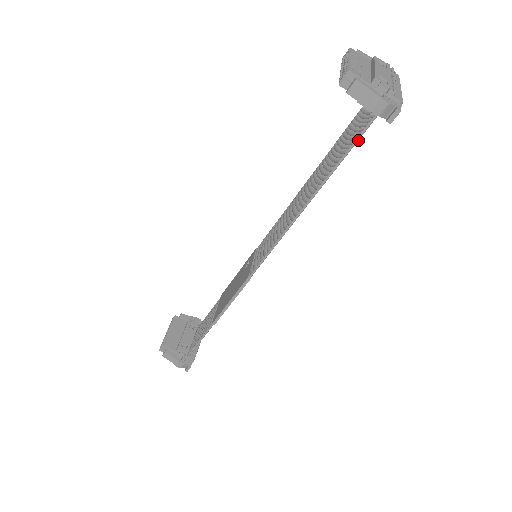
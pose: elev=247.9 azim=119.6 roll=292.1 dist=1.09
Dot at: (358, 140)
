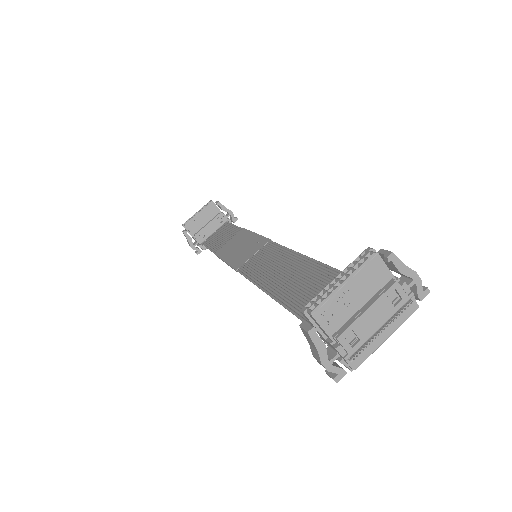
Dot at: occluded
